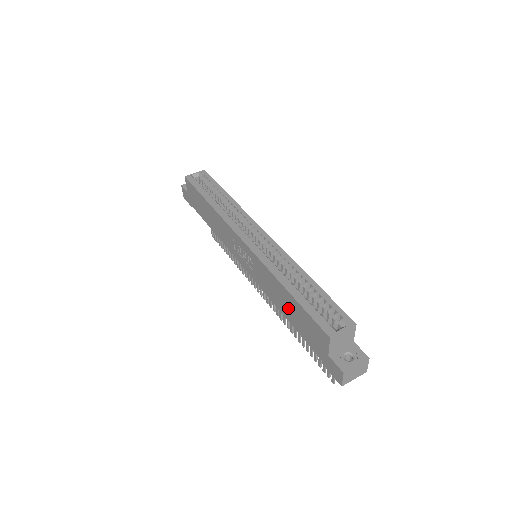
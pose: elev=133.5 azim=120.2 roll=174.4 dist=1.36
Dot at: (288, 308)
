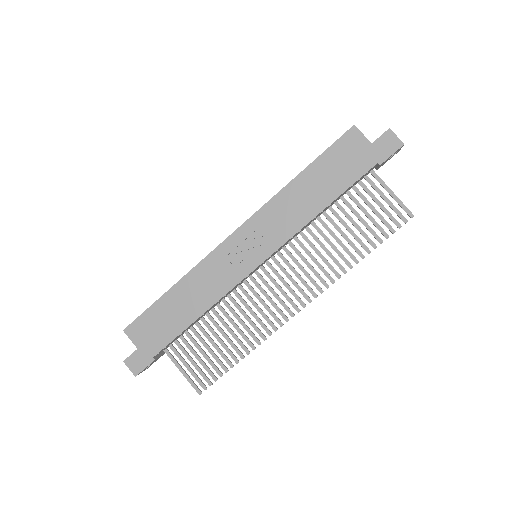
Dot at: (318, 188)
